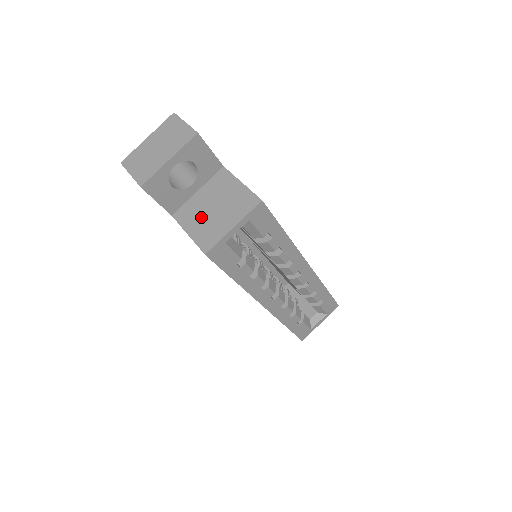
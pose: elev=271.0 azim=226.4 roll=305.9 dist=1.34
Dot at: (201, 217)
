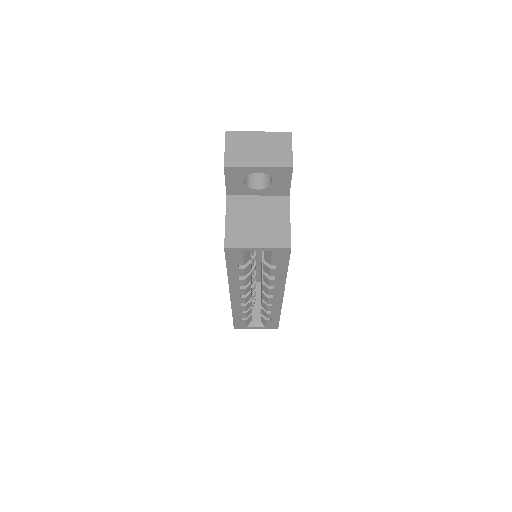
Dot at: (244, 218)
